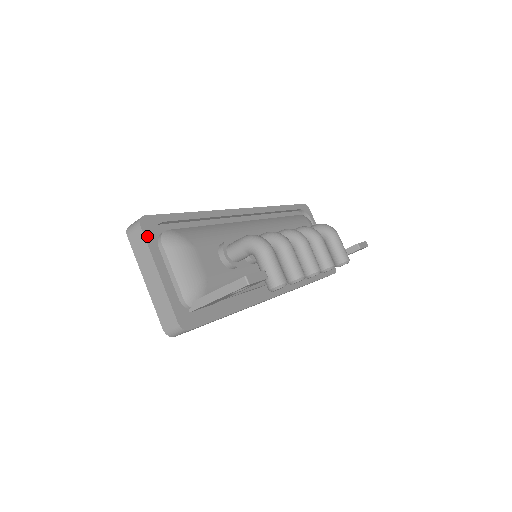
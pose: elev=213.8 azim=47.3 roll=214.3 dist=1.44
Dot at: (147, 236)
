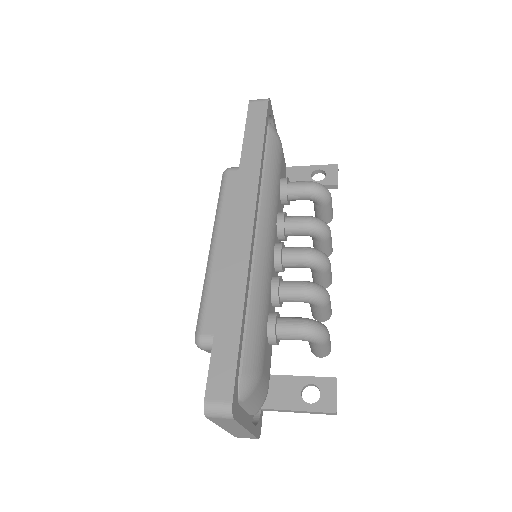
Dot at: (238, 418)
